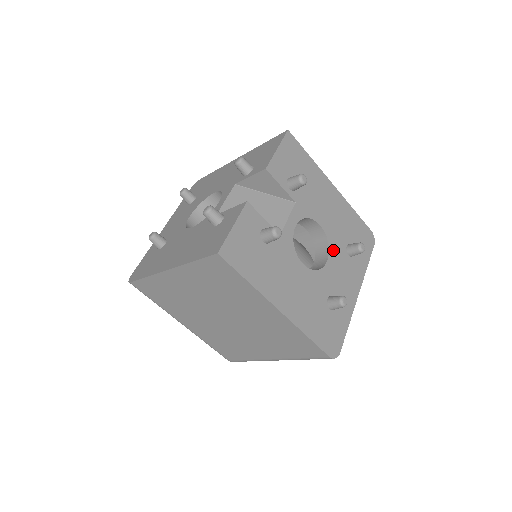
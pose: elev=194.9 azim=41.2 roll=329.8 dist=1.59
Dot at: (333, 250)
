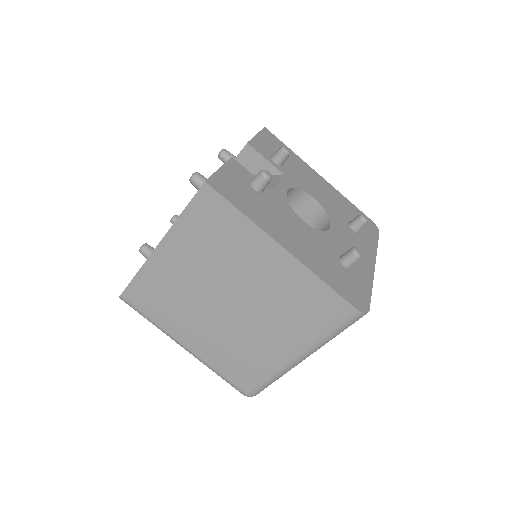
Dot at: (334, 221)
